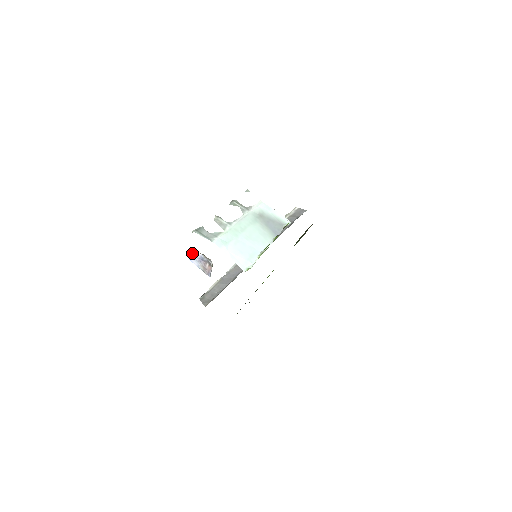
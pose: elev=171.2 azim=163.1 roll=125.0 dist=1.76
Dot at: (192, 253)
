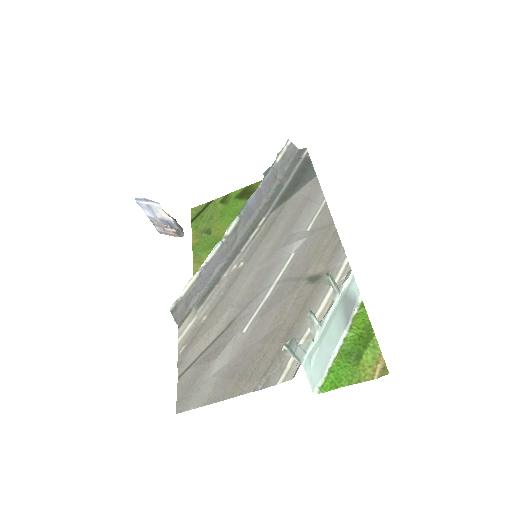
Dot at: (153, 205)
